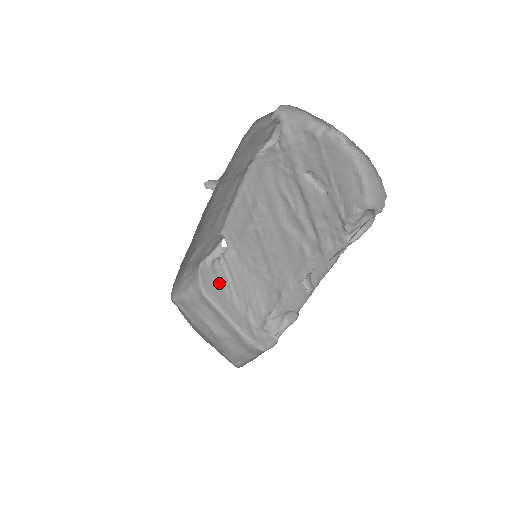
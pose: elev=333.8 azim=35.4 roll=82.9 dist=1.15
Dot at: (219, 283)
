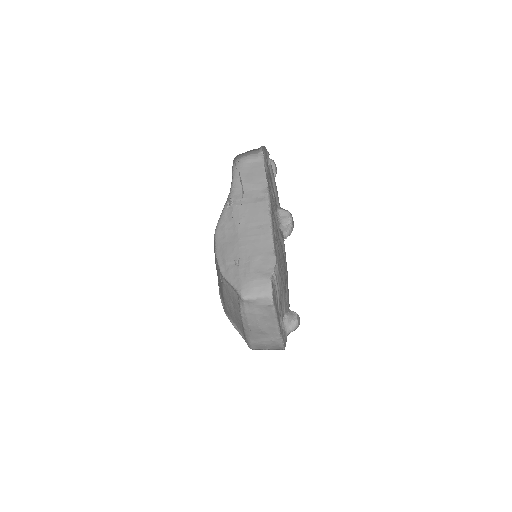
Dot at: (275, 293)
